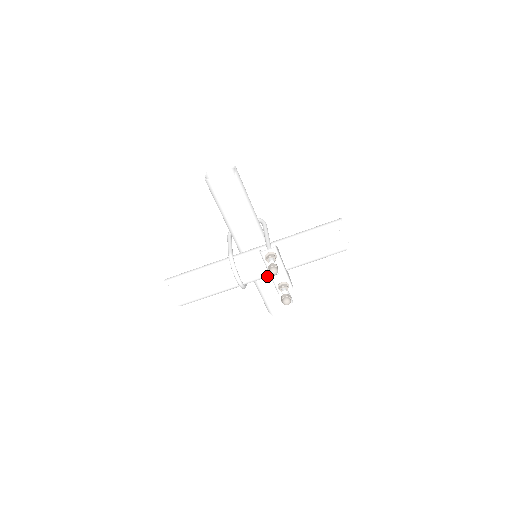
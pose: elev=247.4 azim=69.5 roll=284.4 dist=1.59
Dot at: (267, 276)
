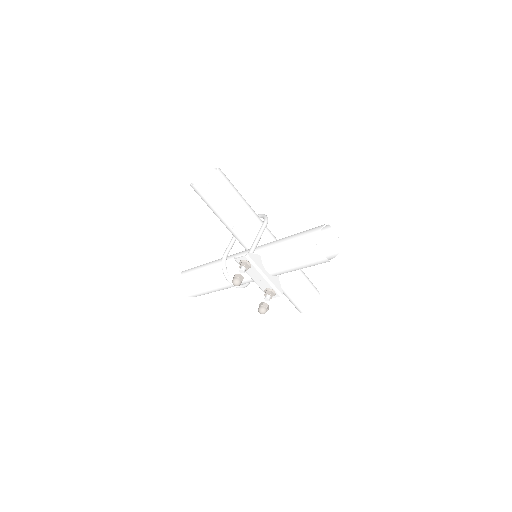
Dot at: occluded
